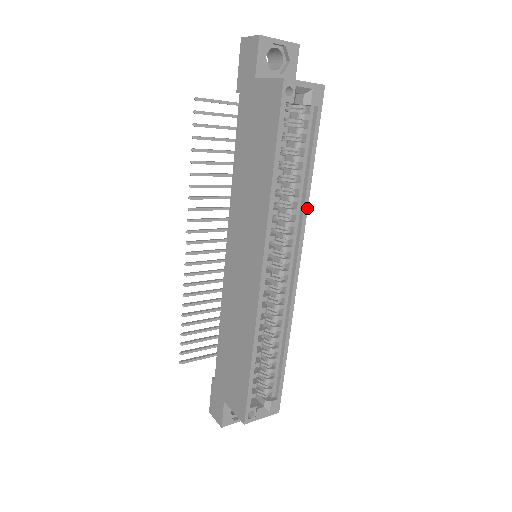
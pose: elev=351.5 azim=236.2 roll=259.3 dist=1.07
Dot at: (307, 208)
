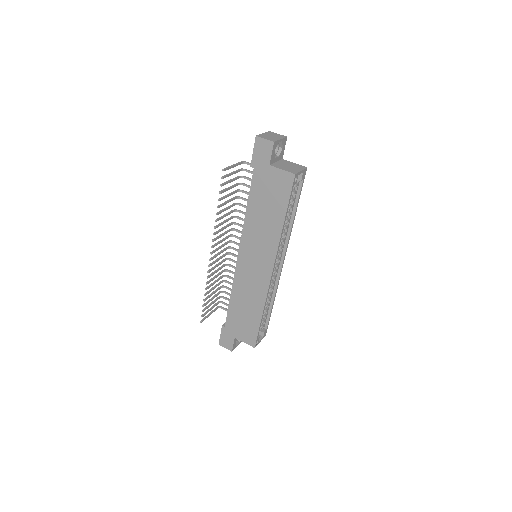
Dot at: (291, 230)
